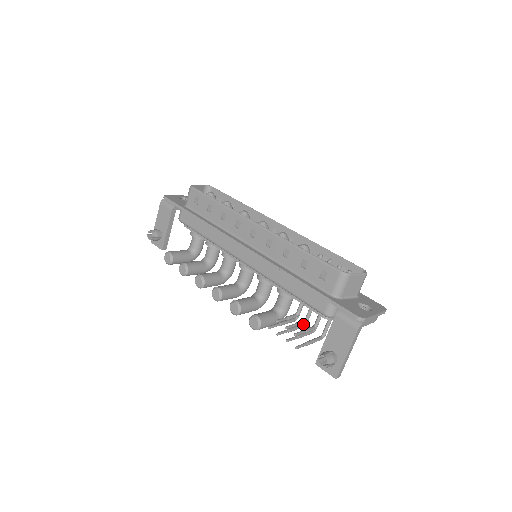
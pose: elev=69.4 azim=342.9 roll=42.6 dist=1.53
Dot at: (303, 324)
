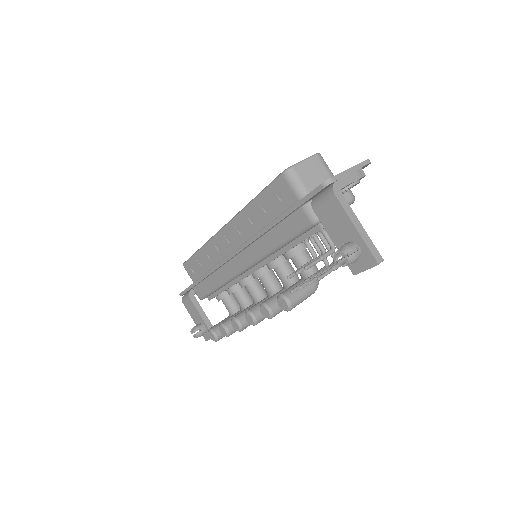
Dot at: (333, 262)
